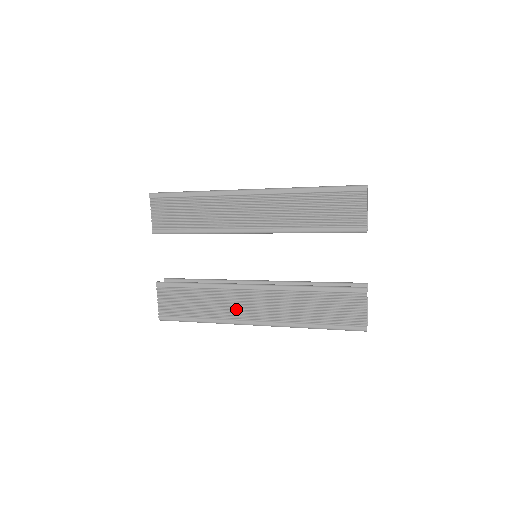
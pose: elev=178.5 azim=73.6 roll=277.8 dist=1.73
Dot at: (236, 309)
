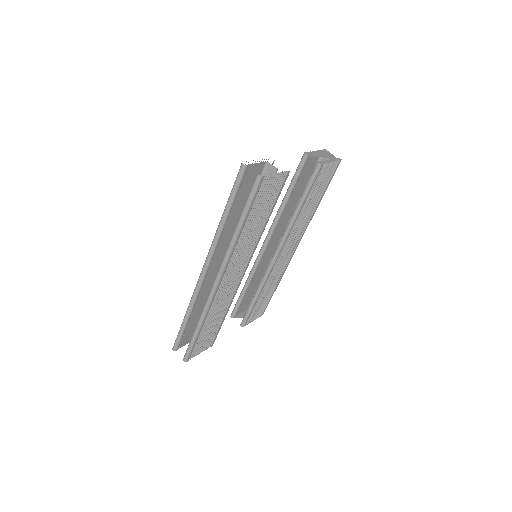
Dot at: occluded
